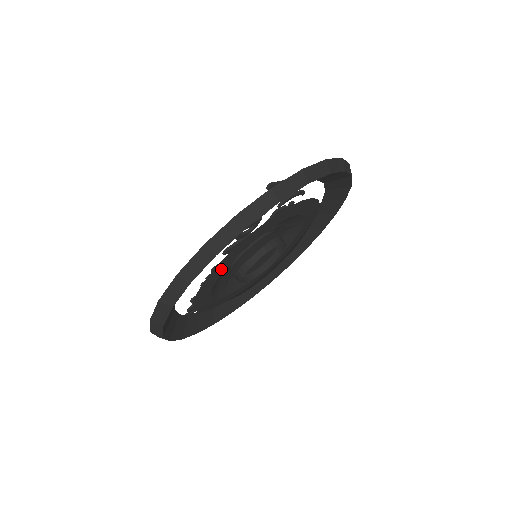
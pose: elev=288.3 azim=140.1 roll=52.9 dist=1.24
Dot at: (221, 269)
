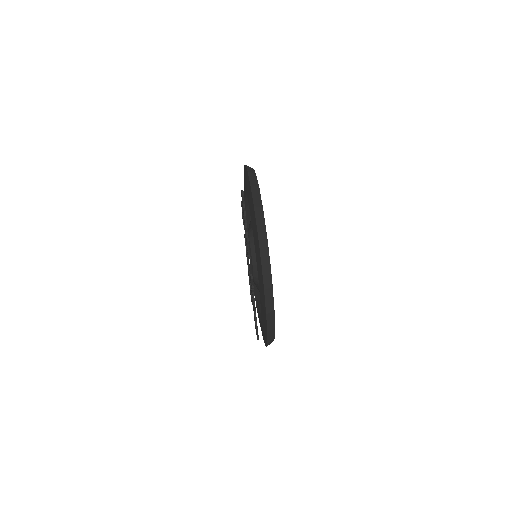
Dot at: occluded
